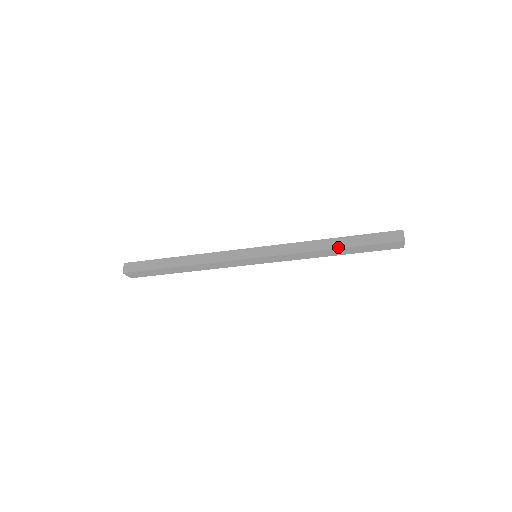
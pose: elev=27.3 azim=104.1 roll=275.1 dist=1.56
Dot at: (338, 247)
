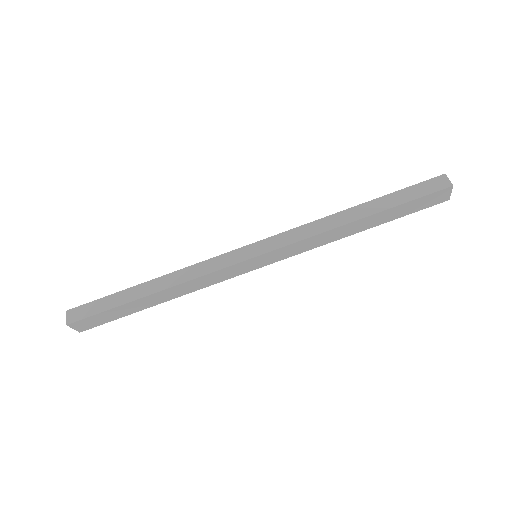
Dot at: (367, 214)
